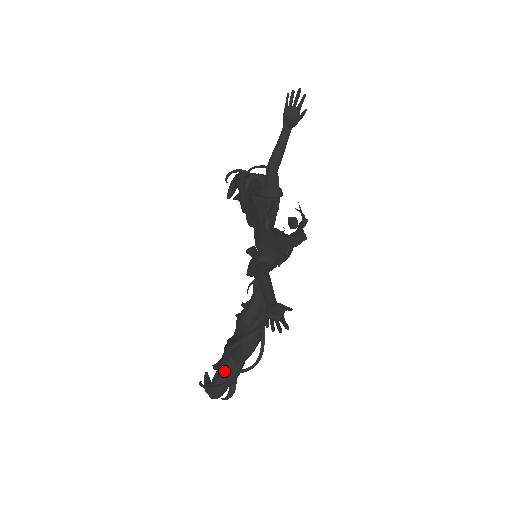
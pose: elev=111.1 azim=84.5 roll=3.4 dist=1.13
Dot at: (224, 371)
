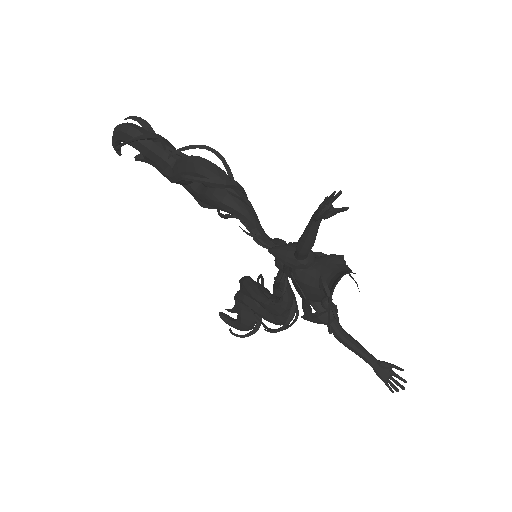
Dot at: (250, 318)
